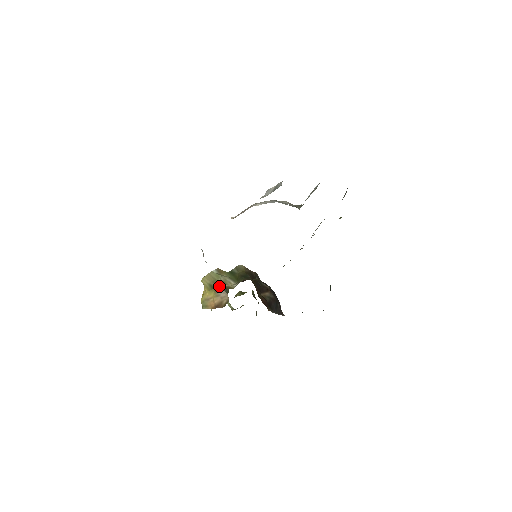
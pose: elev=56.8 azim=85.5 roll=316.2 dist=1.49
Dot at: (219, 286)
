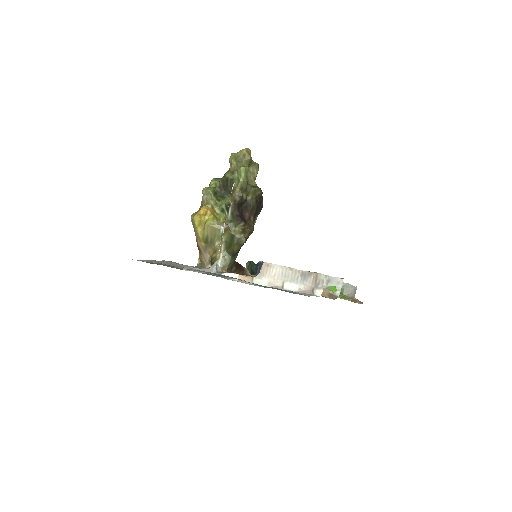
Dot at: (210, 250)
